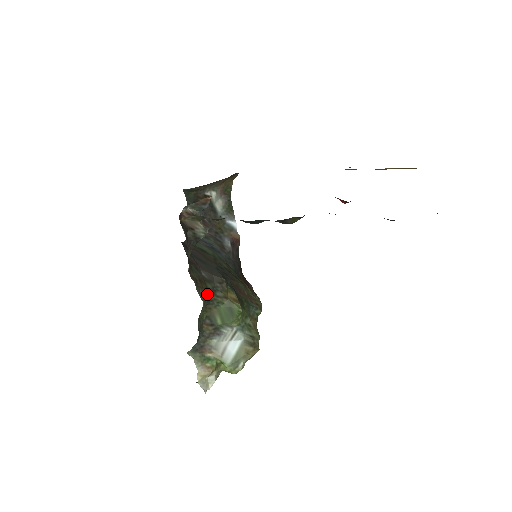
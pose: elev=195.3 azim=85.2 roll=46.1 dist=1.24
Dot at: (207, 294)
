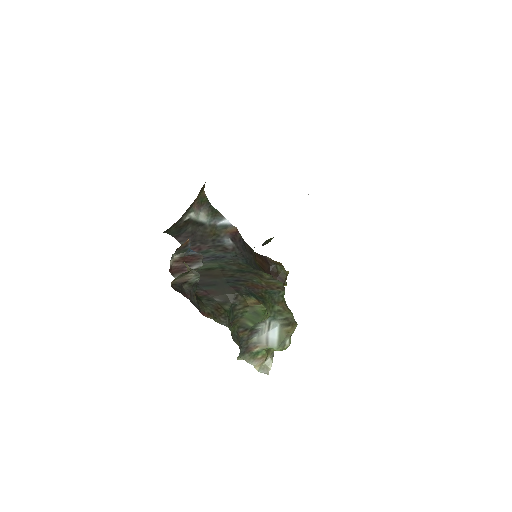
Dot at: (228, 315)
